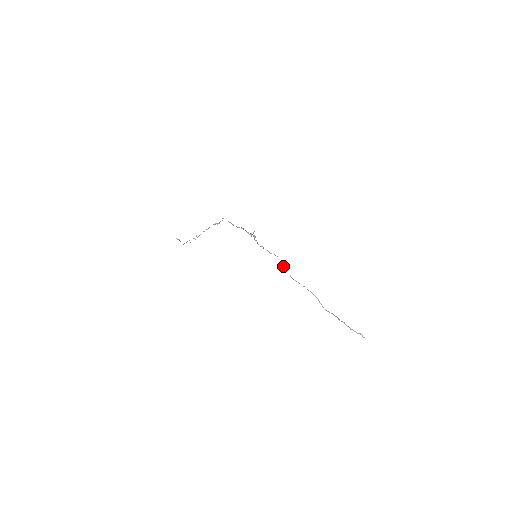
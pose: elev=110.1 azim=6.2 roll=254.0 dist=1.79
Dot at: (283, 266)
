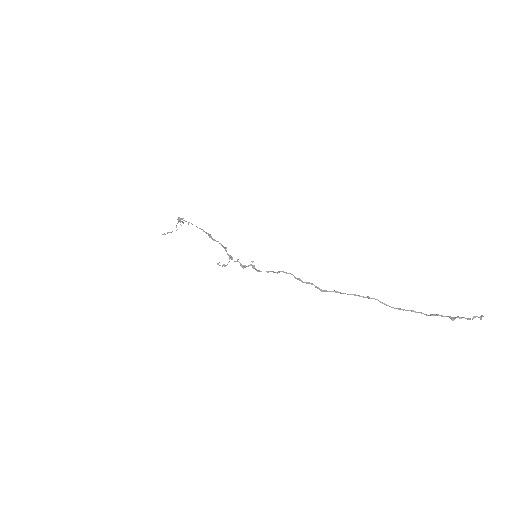
Dot at: (297, 279)
